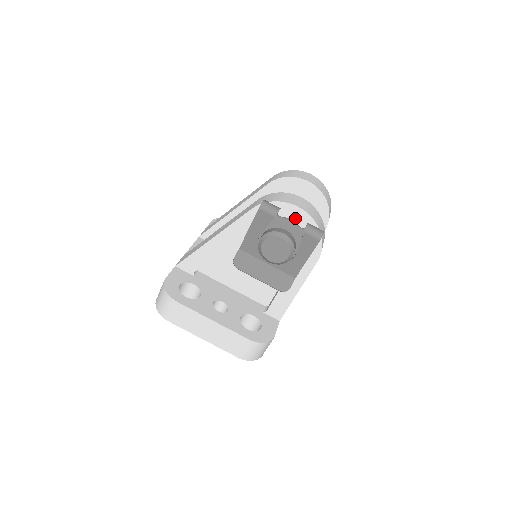
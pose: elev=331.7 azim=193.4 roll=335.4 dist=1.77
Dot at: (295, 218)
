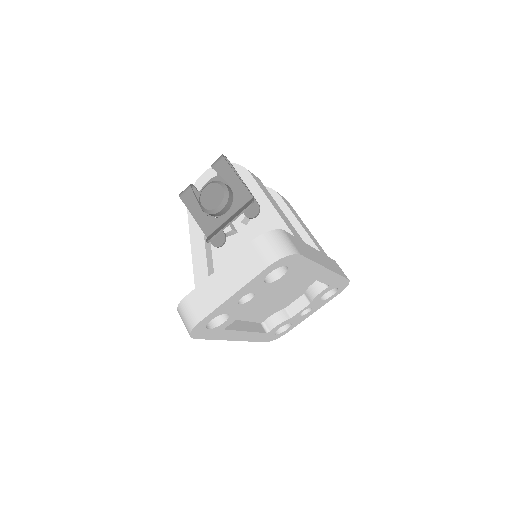
Dot at: (209, 179)
